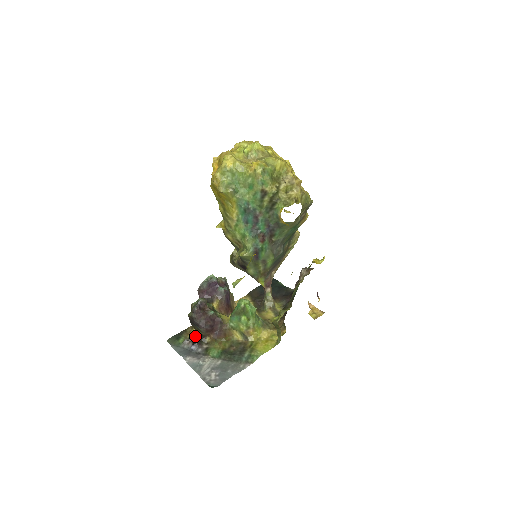
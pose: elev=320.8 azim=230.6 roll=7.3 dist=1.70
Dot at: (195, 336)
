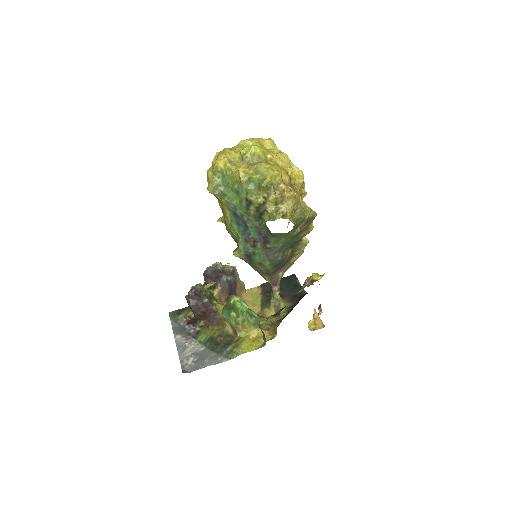
Dot at: (193, 316)
